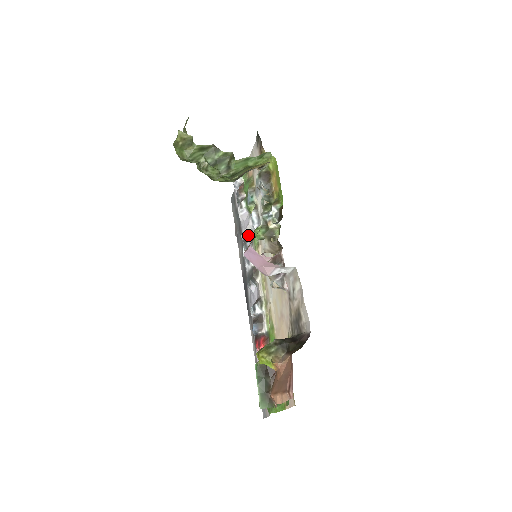
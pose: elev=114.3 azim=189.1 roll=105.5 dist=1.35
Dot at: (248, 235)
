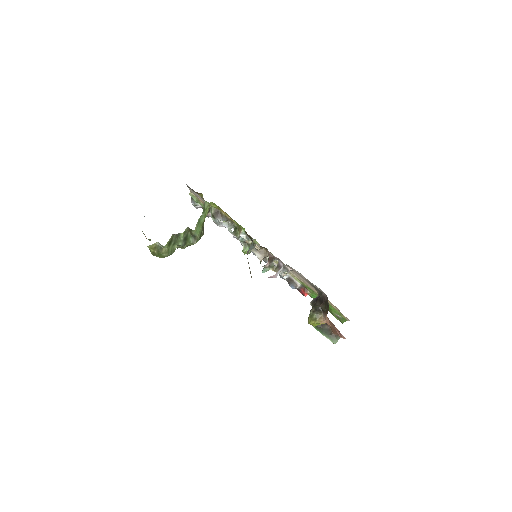
Dot at: occluded
